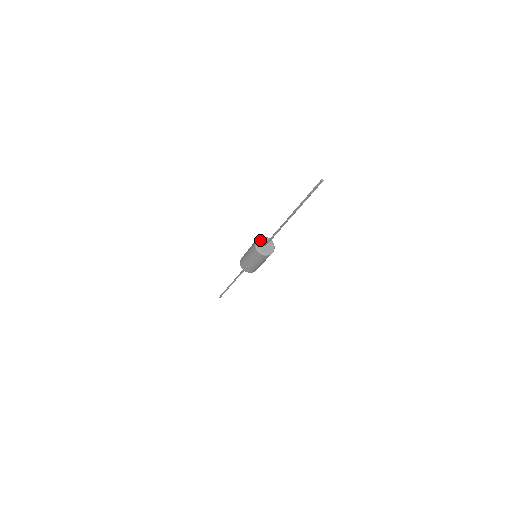
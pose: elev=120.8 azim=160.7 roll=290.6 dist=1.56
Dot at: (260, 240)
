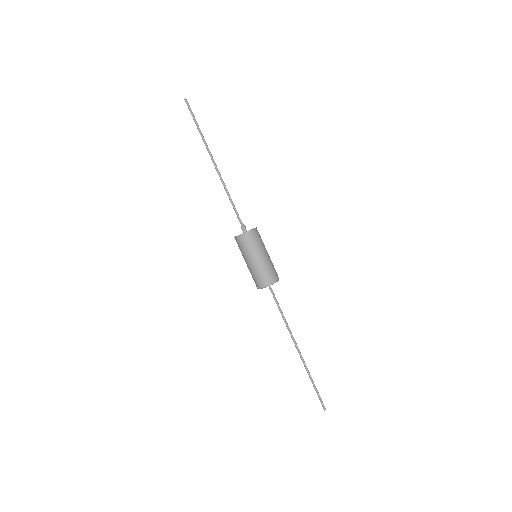
Dot at: occluded
